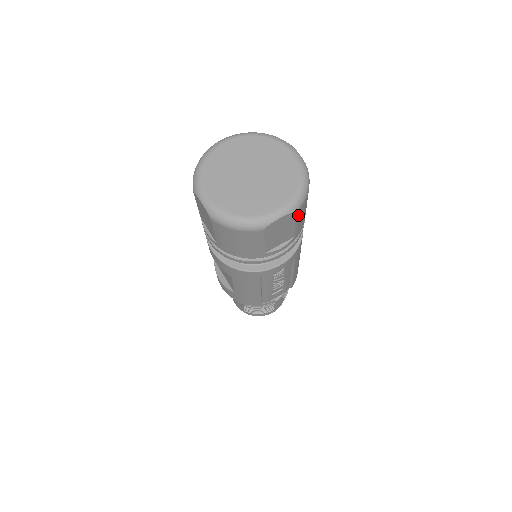
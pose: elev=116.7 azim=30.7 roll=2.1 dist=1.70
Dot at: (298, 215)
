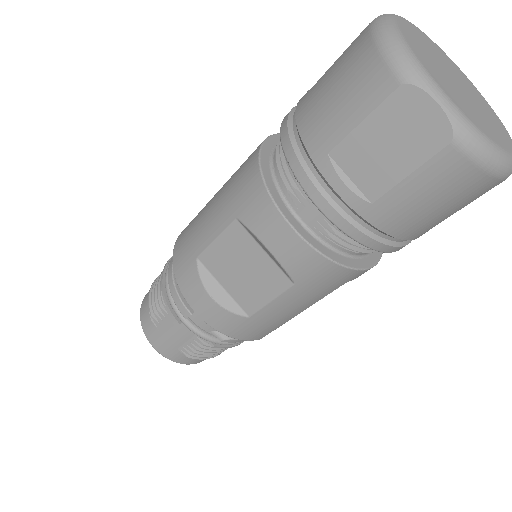
Dot at: occluded
